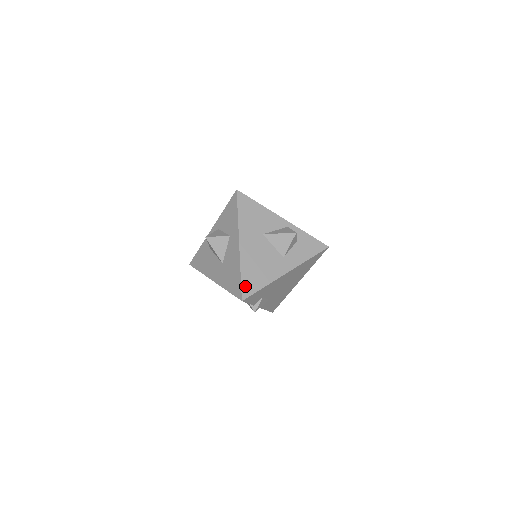
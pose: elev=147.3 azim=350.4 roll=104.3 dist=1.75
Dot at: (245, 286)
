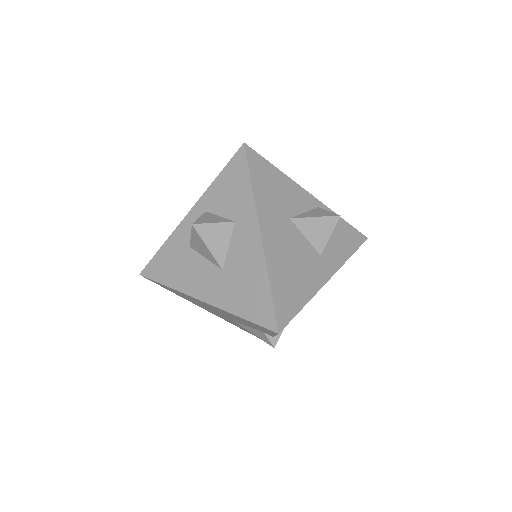
Dot at: (279, 307)
